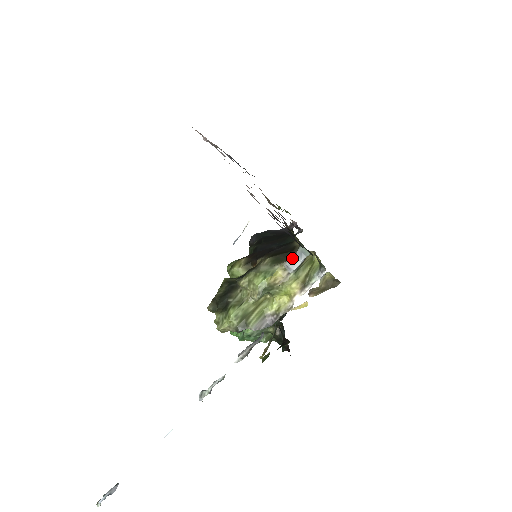
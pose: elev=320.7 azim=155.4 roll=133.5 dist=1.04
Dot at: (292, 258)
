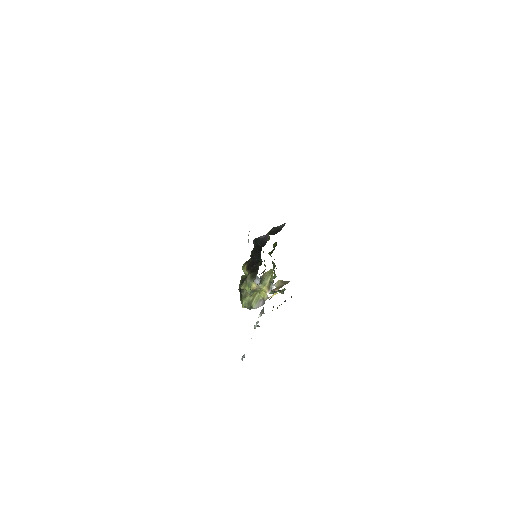
Dot at: (256, 279)
